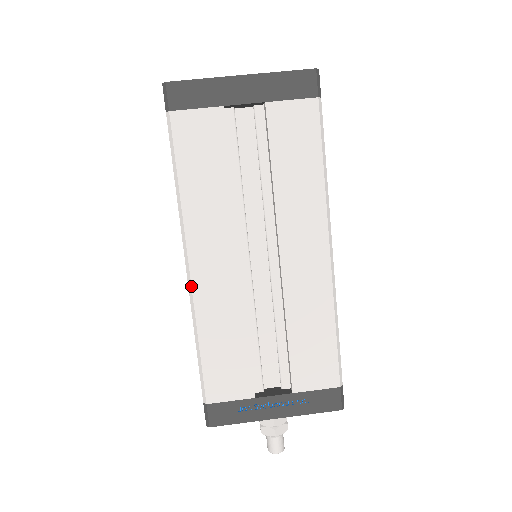
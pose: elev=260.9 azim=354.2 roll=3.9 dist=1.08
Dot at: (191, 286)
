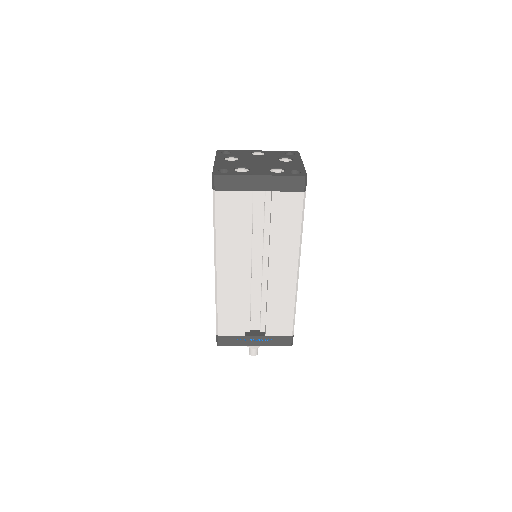
Dot at: (217, 280)
